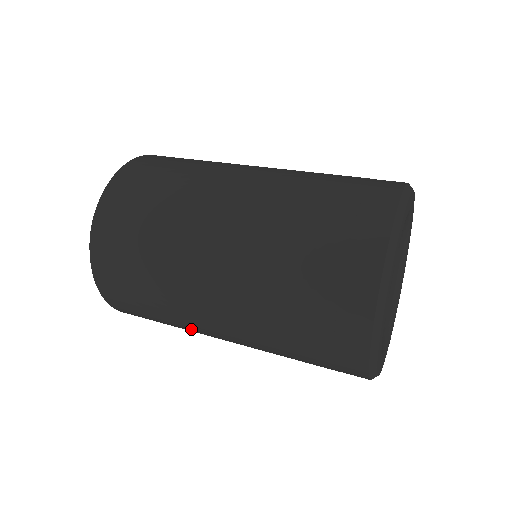
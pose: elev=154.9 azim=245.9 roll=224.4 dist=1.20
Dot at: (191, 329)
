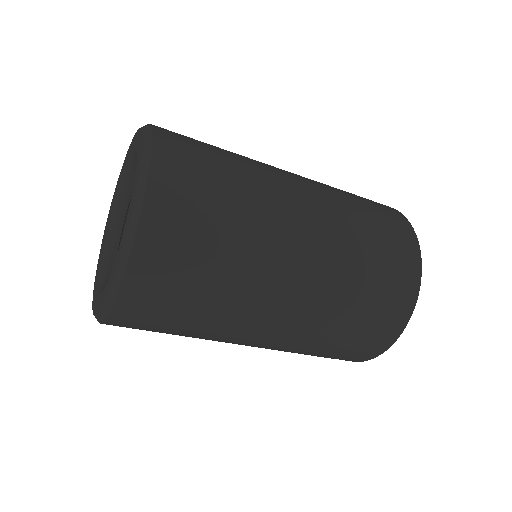
Dot at: (264, 195)
